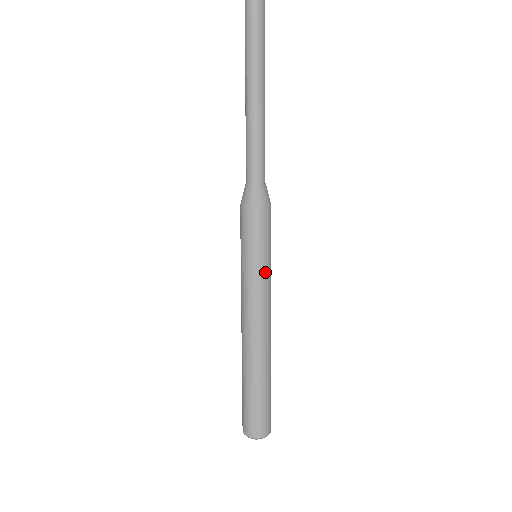
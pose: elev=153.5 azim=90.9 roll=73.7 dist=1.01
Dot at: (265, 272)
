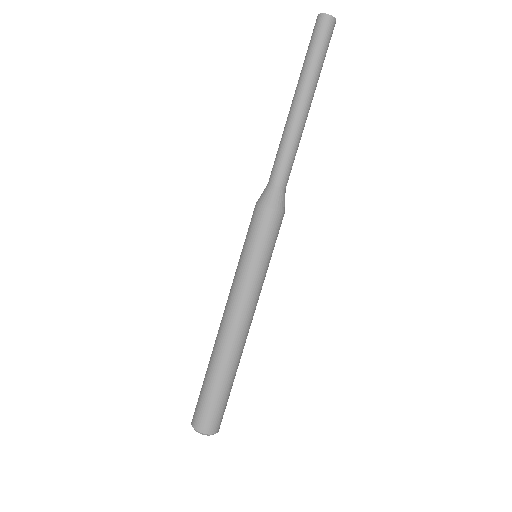
Dot at: (247, 269)
